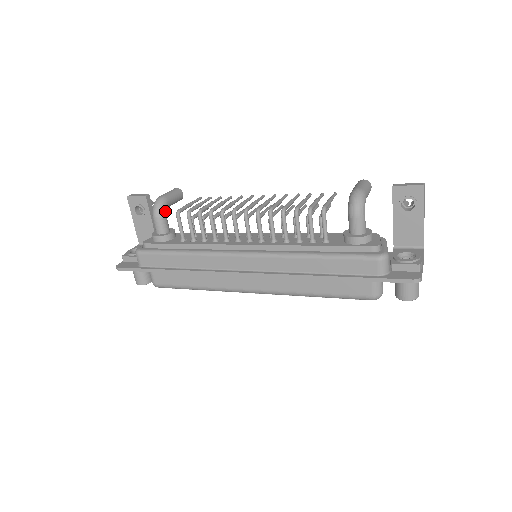
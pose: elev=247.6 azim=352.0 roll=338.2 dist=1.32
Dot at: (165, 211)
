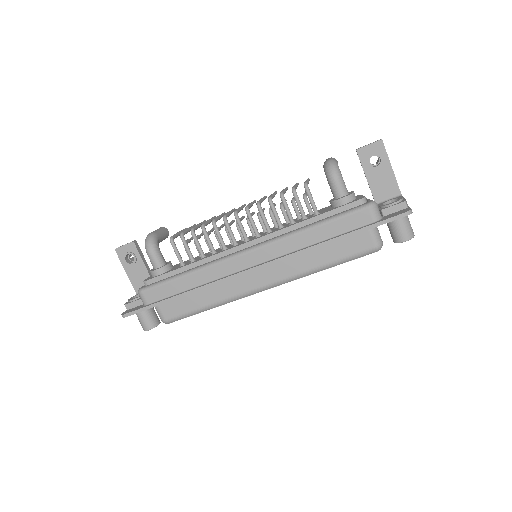
Dot at: (157, 245)
